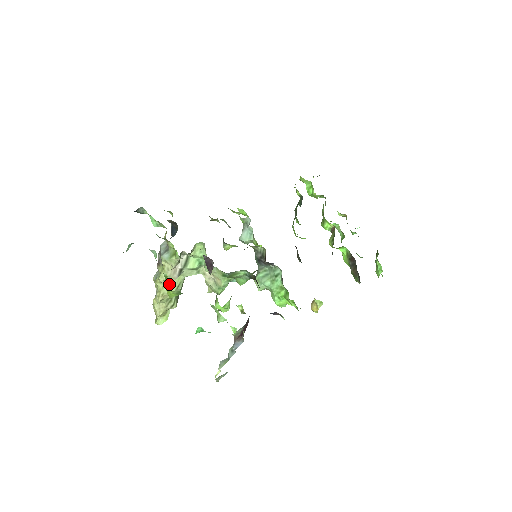
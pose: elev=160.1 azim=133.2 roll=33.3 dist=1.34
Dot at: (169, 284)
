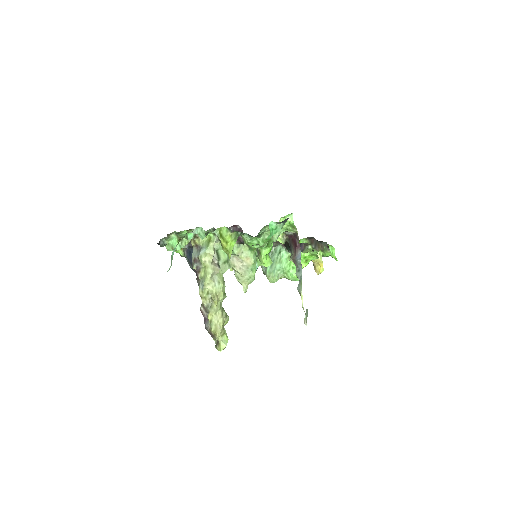
Dot at: (226, 232)
